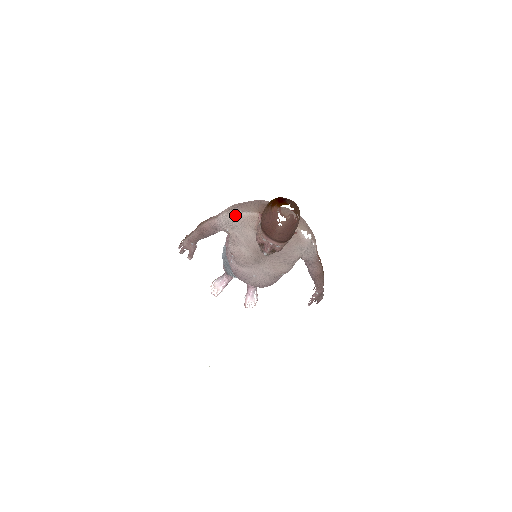
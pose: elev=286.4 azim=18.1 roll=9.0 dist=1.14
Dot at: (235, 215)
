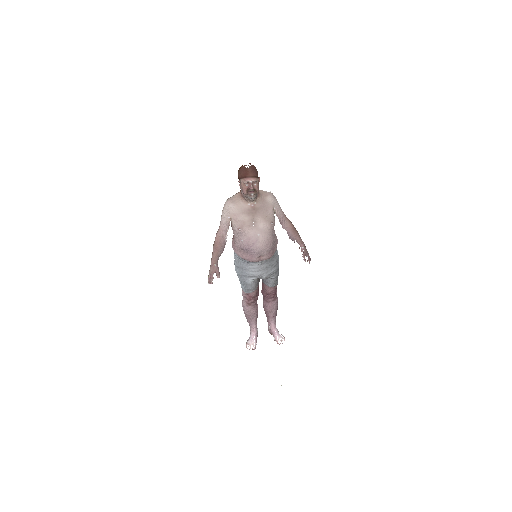
Dot at: (227, 201)
